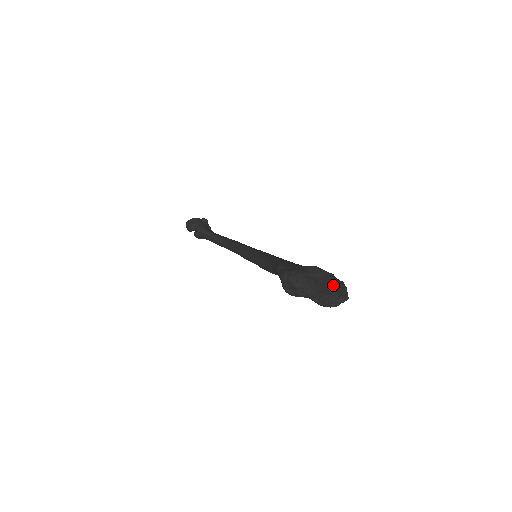
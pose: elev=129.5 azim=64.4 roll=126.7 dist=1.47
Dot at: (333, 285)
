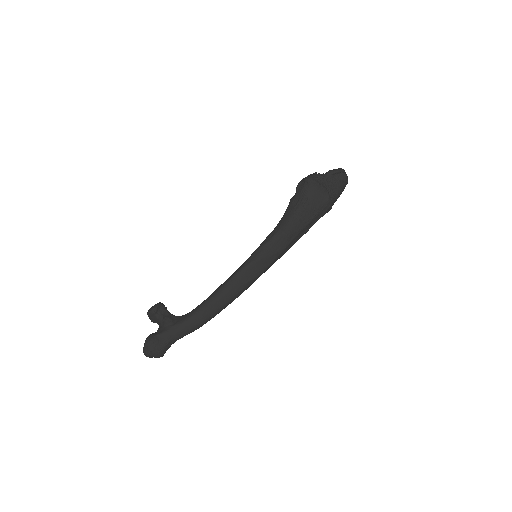
Dot at: occluded
